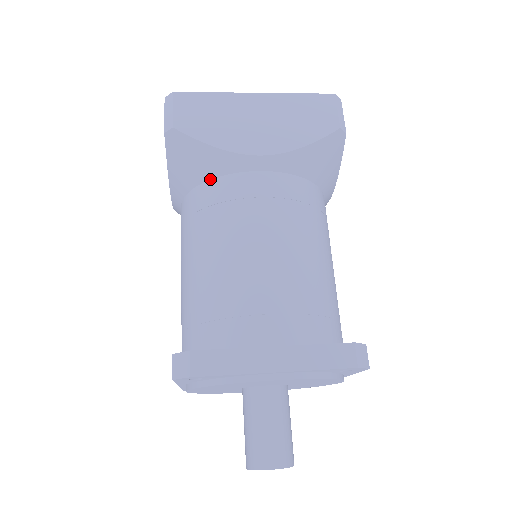
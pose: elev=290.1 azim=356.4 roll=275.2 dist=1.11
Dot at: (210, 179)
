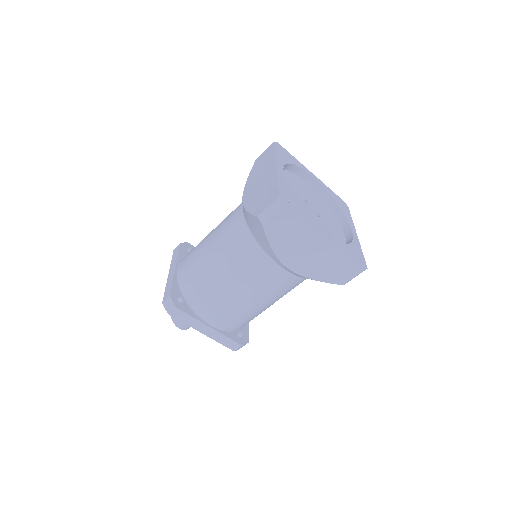
Dot at: (259, 244)
